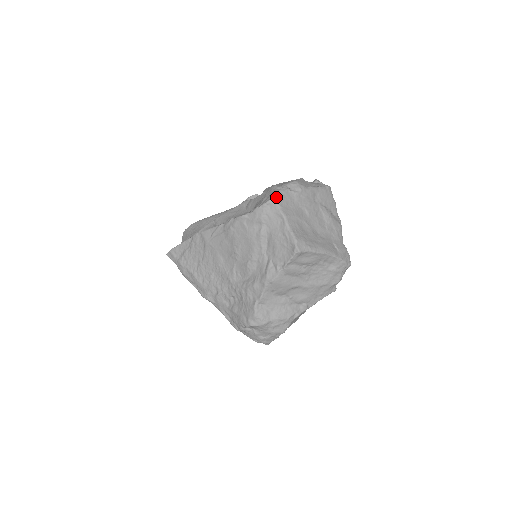
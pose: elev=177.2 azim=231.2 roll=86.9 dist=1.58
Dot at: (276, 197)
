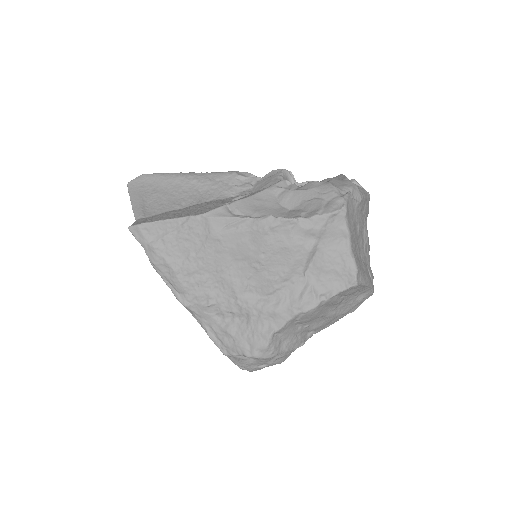
Dot at: (346, 208)
